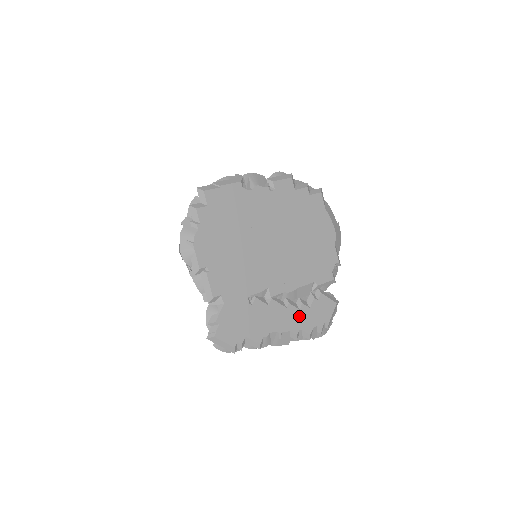
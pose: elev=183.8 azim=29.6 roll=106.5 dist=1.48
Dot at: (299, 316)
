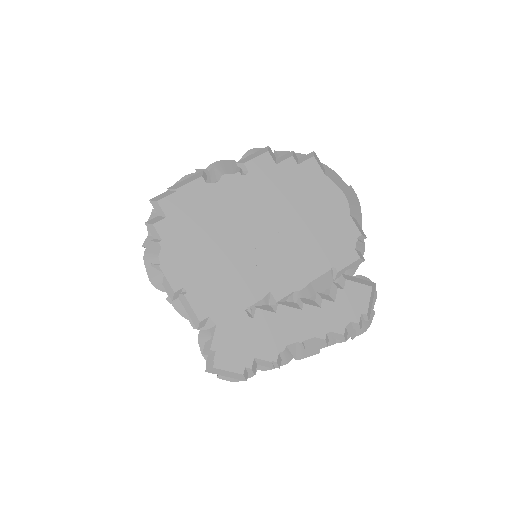
Dot at: (322, 316)
